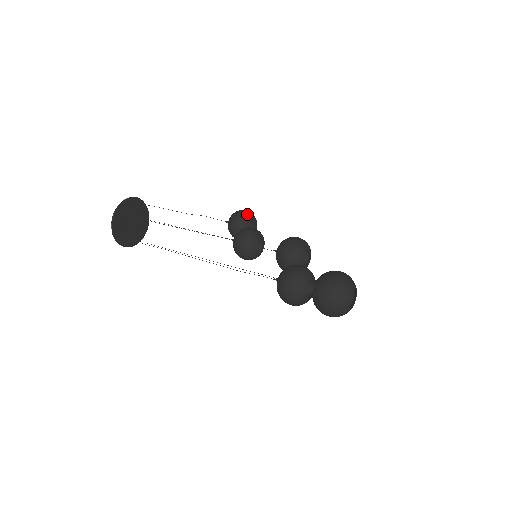
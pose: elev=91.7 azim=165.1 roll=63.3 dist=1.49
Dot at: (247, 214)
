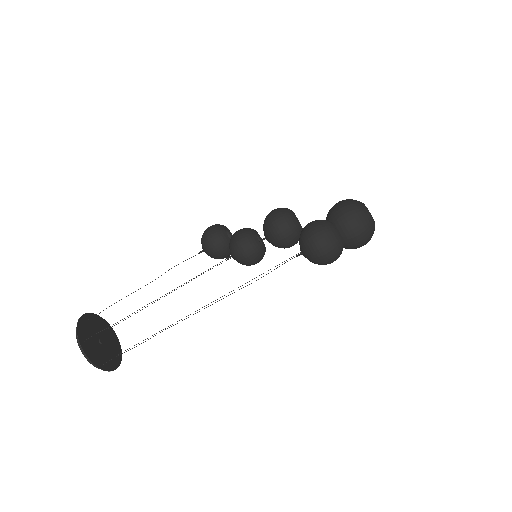
Dot at: (216, 227)
